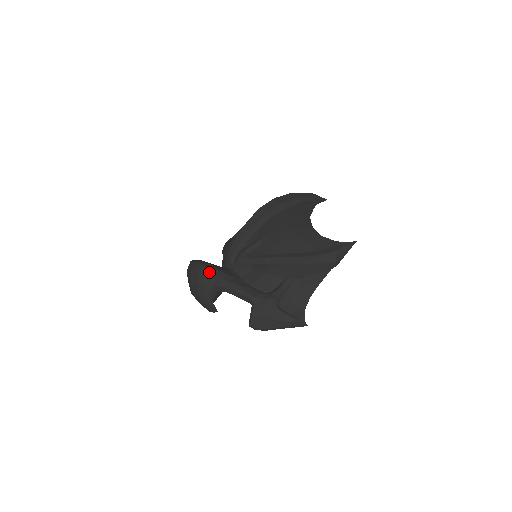
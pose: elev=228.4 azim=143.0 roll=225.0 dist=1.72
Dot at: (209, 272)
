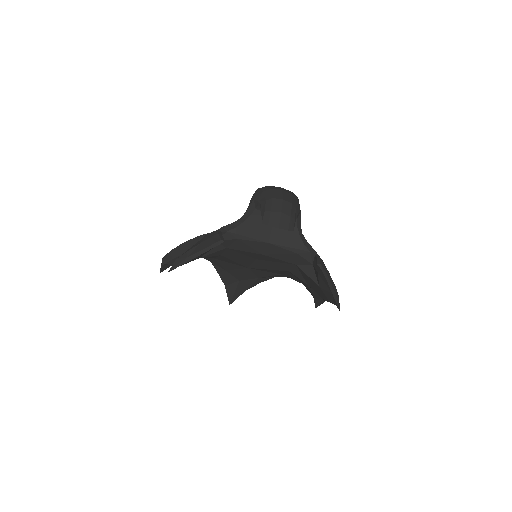
Dot at: occluded
